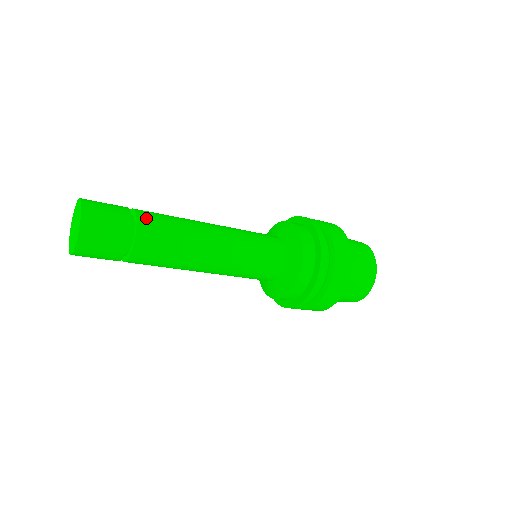
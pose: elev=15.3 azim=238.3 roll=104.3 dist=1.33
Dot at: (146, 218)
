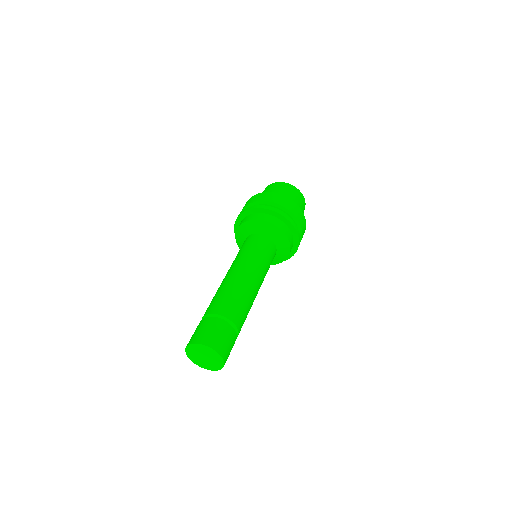
Dot at: (237, 319)
